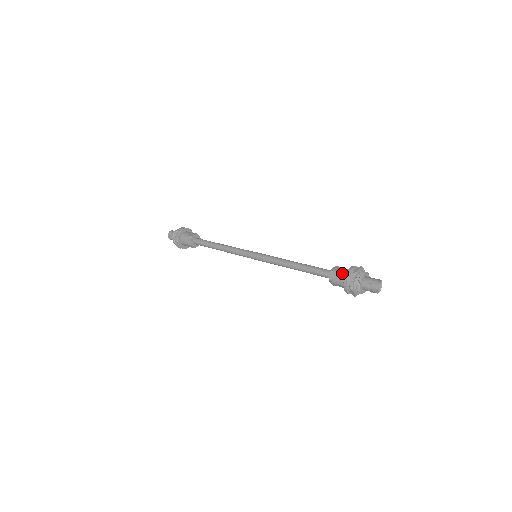
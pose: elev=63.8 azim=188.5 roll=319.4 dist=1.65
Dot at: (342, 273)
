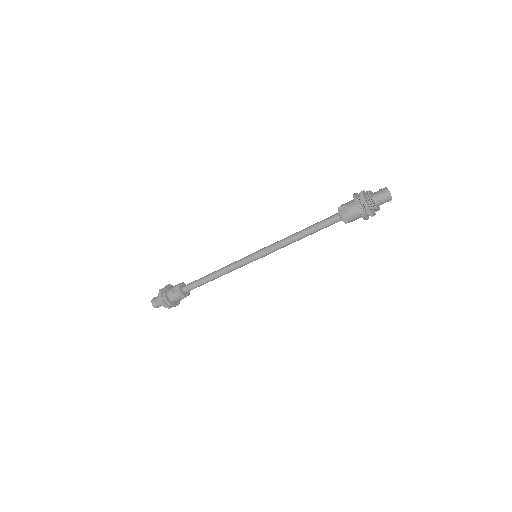
Dot at: (352, 211)
